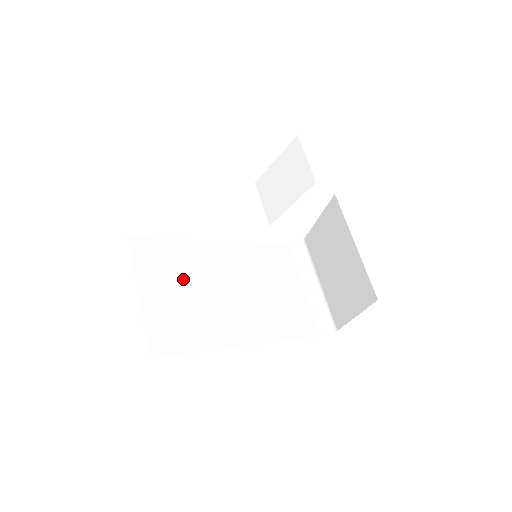
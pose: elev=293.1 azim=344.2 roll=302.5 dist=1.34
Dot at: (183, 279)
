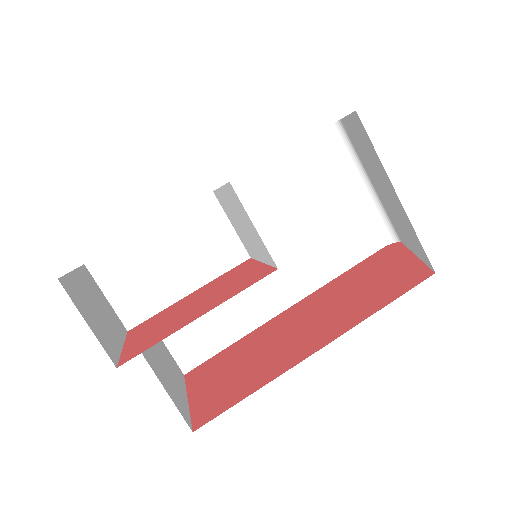
Dot at: occluded
